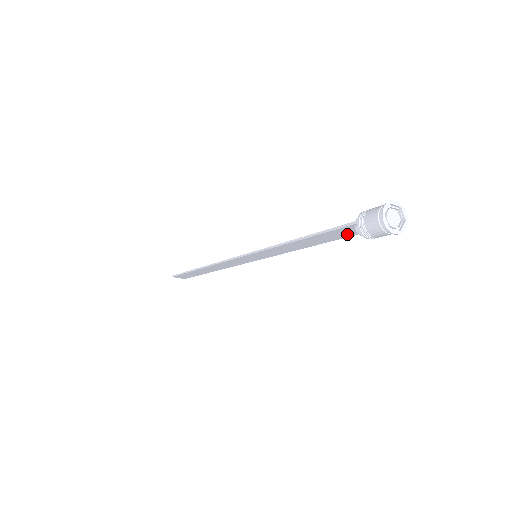
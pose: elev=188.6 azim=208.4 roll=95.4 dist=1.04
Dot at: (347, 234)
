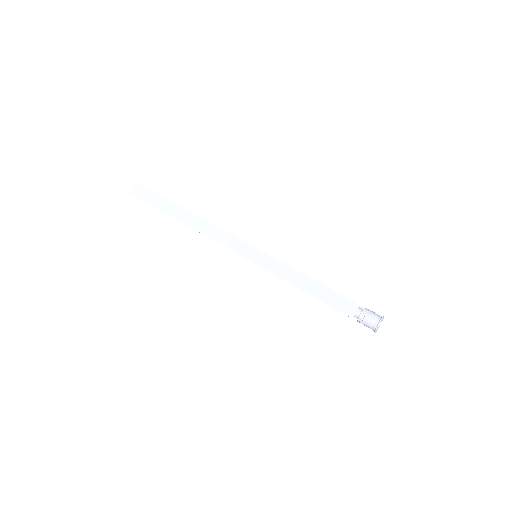
Dot at: (344, 301)
